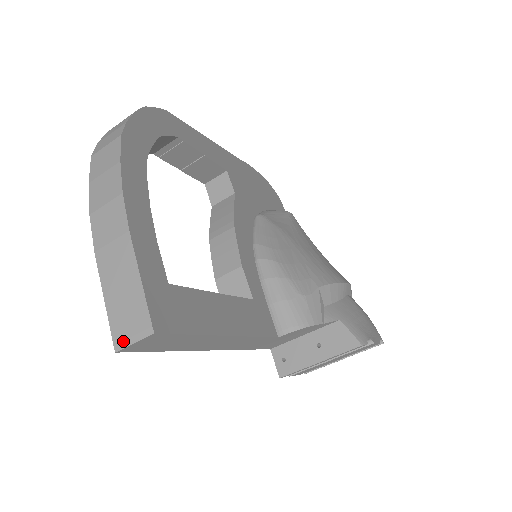
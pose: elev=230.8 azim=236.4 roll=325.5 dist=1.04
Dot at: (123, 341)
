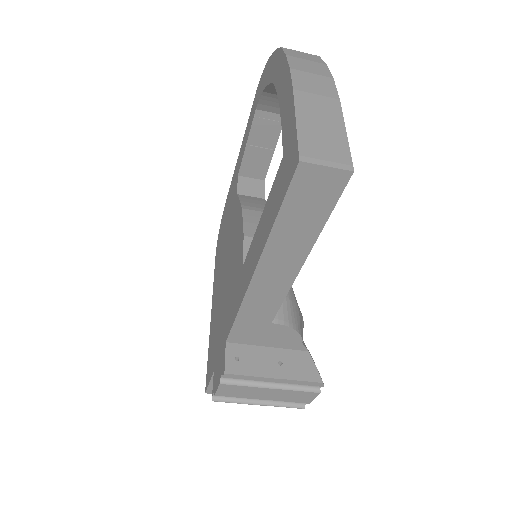
Dot at: (313, 158)
